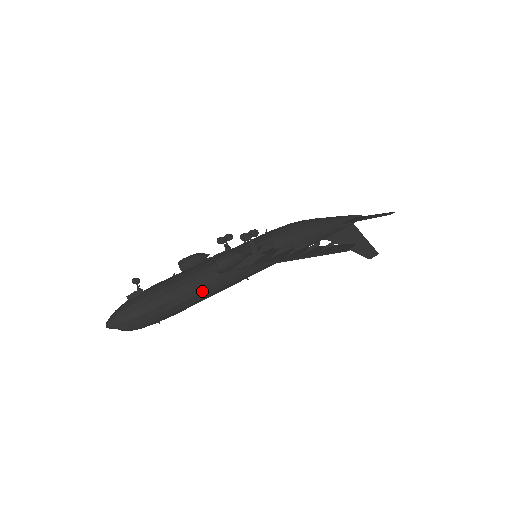
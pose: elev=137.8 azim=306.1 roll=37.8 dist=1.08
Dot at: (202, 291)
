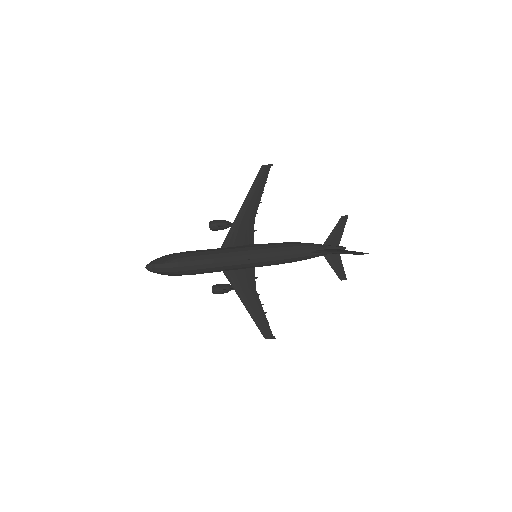
Dot at: (209, 251)
